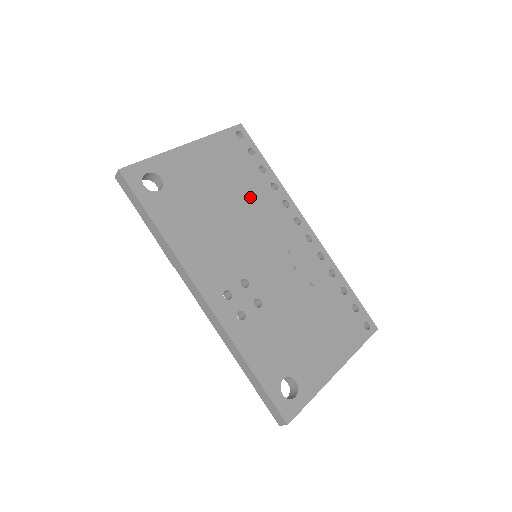
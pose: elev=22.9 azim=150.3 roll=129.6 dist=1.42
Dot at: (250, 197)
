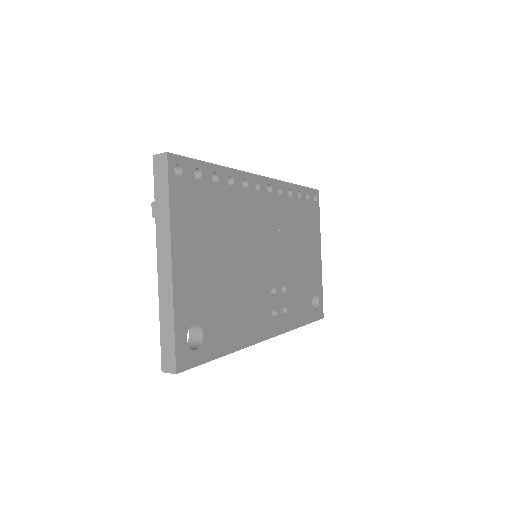
Dot at: (231, 224)
